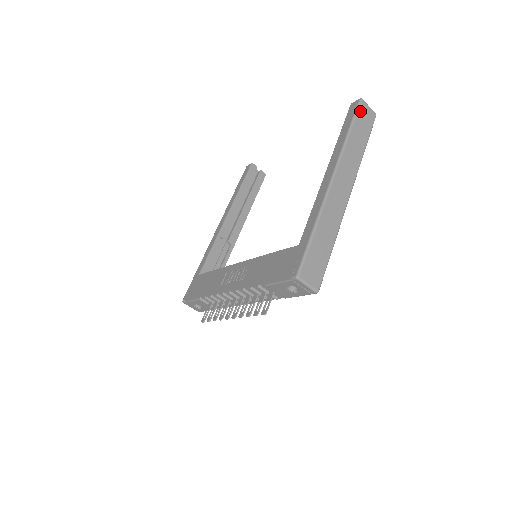
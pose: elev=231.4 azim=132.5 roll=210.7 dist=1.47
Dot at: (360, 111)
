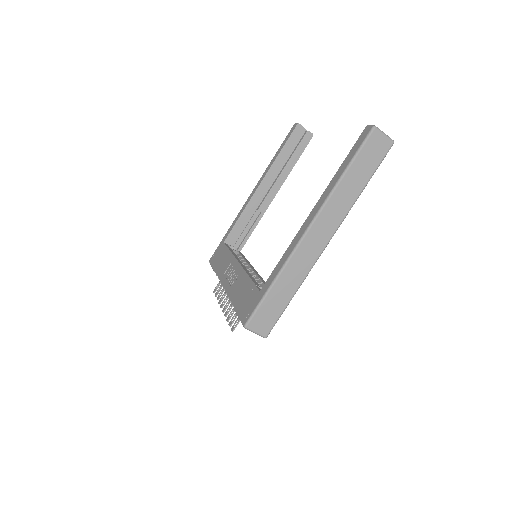
Dot at: (368, 144)
